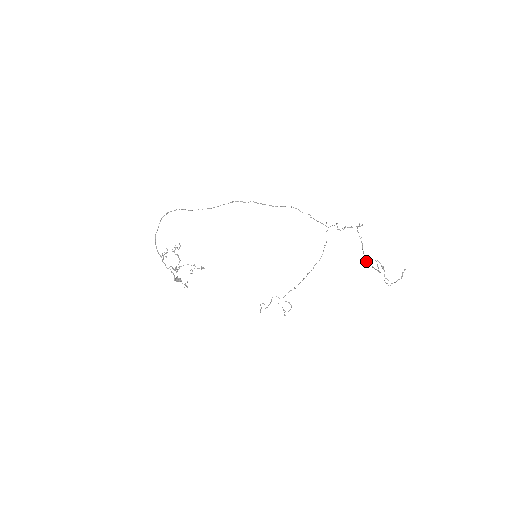
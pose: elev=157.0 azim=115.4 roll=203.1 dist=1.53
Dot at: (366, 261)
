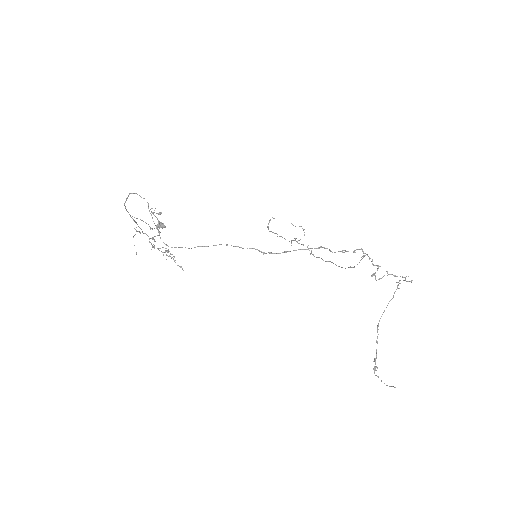
Dot at: (377, 327)
